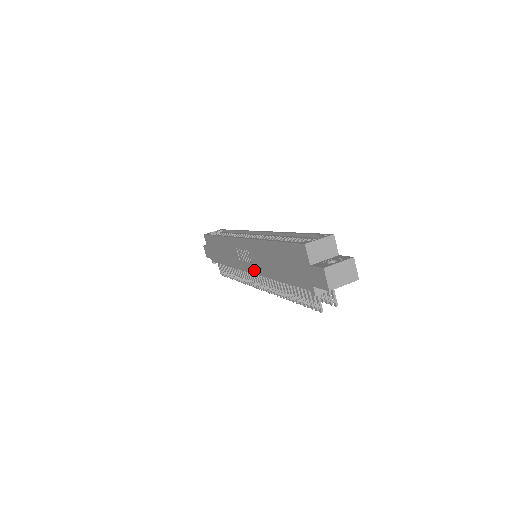
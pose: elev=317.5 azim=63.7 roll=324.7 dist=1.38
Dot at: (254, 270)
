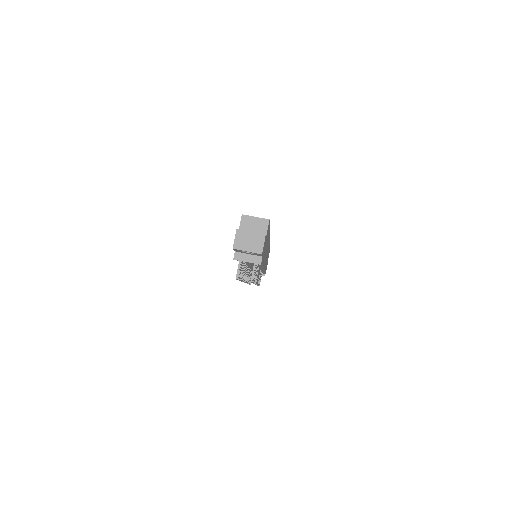
Dot at: occluded
